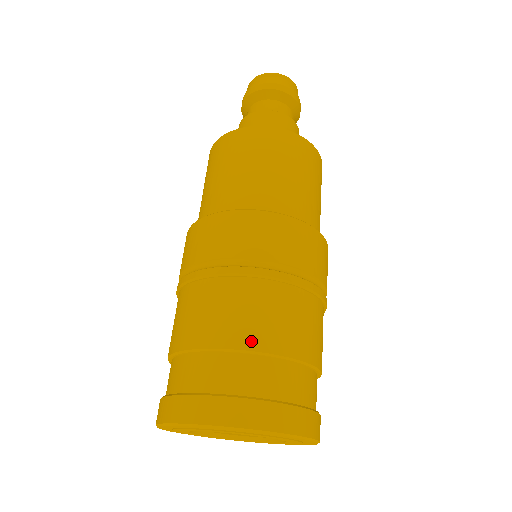
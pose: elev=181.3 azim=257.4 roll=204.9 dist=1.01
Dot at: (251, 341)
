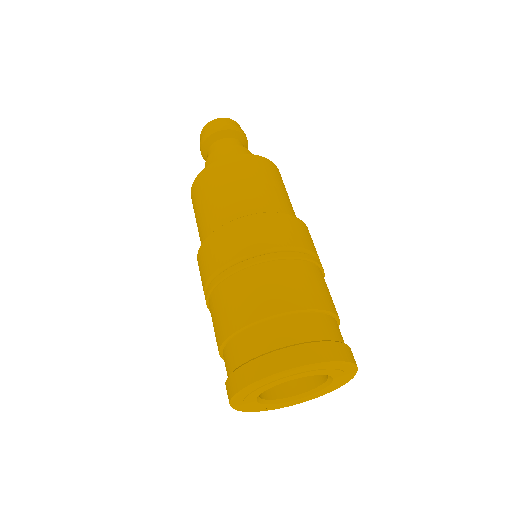
Dot at: (264, 311)
